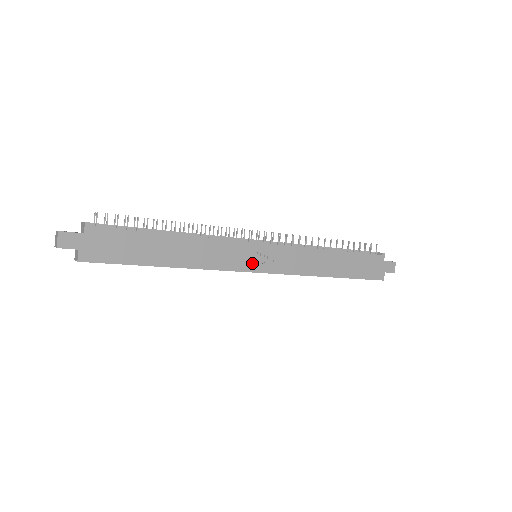
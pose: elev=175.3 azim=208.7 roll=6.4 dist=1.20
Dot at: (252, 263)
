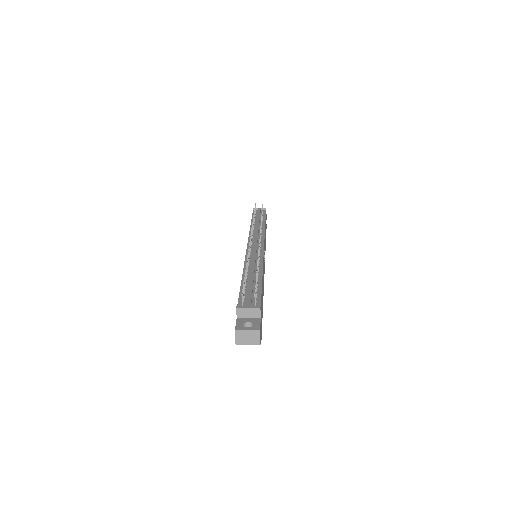
Dot at: (264, 264)
